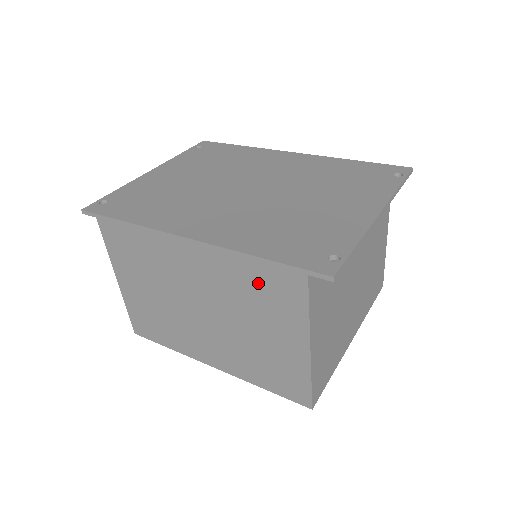
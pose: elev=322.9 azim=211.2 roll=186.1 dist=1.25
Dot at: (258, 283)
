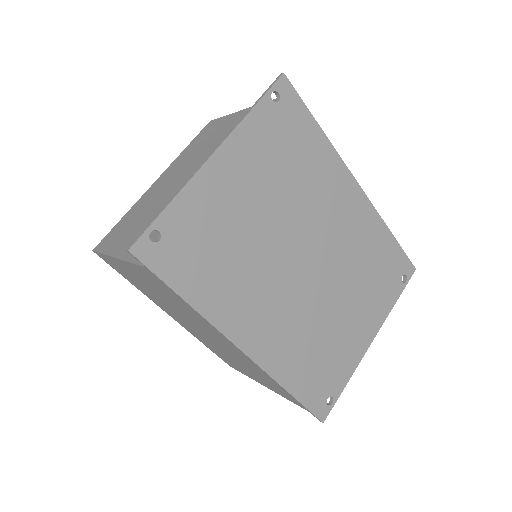
Dot at: (270, 382)
